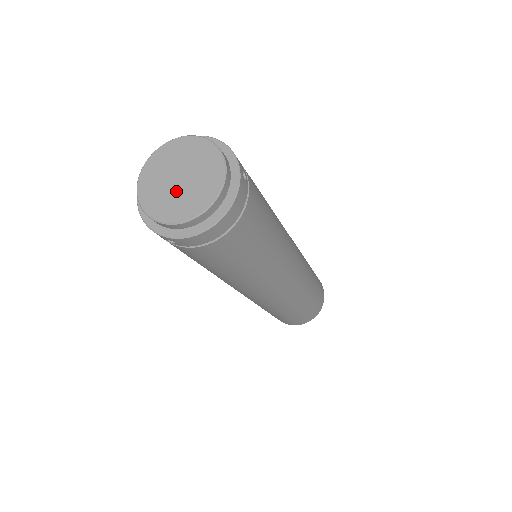
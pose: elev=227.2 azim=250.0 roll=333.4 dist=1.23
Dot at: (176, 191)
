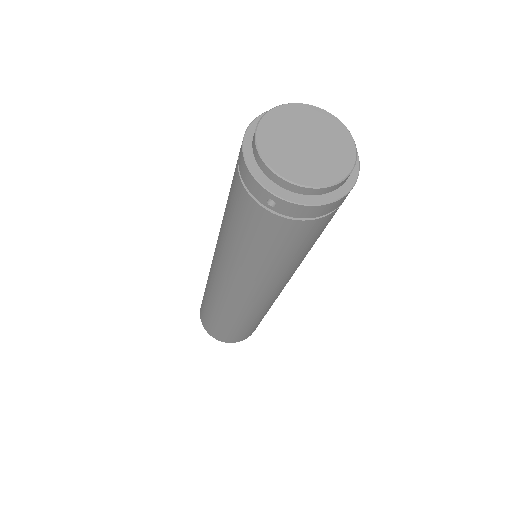
Dot at: (303, 154)
